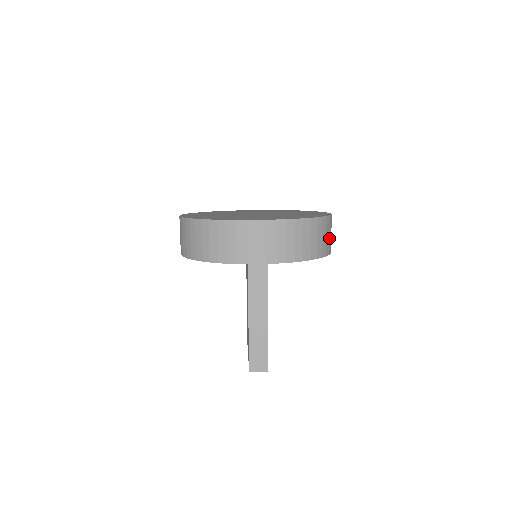
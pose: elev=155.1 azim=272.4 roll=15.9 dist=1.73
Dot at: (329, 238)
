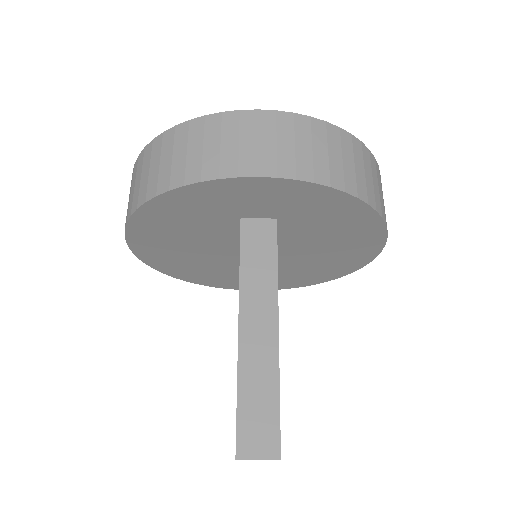
Dot at: (383, 202)
